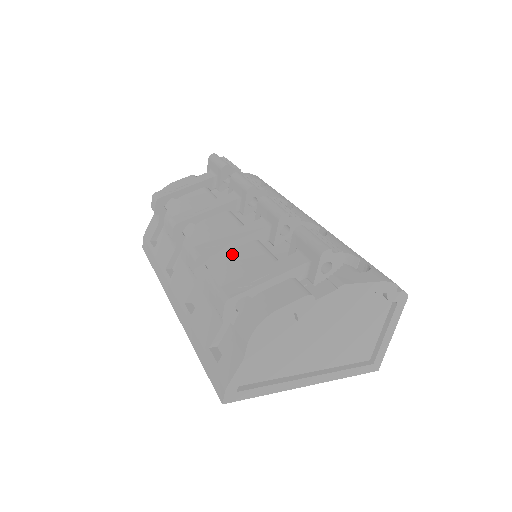
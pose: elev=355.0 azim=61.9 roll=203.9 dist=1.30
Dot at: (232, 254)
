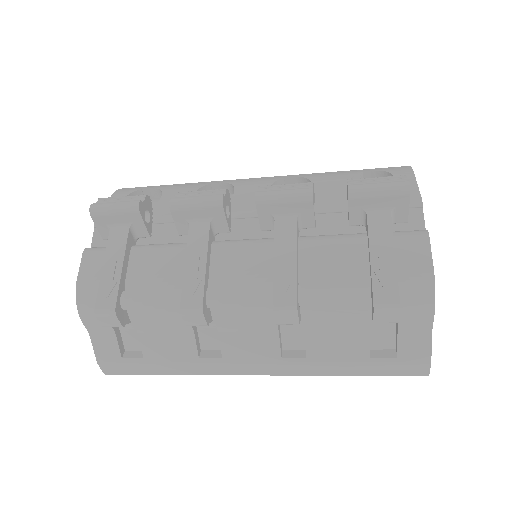
Dot at: (308, 271)
